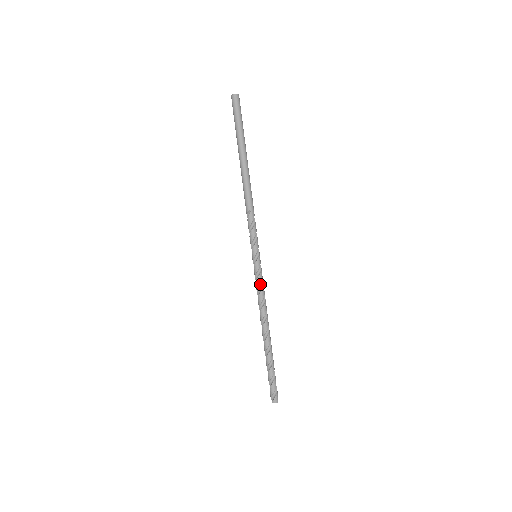
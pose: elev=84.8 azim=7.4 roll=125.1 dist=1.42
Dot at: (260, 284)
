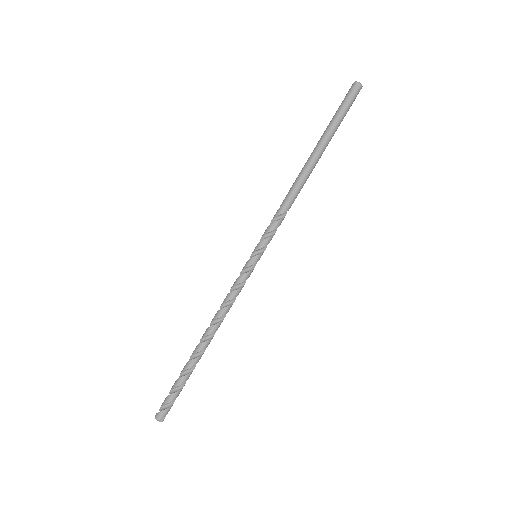
Dot at: (235, 285)
